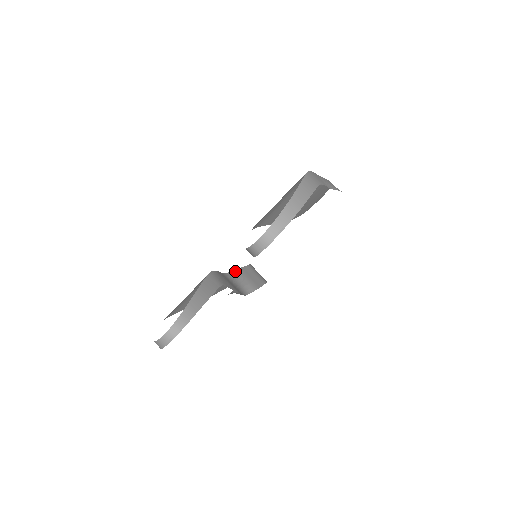
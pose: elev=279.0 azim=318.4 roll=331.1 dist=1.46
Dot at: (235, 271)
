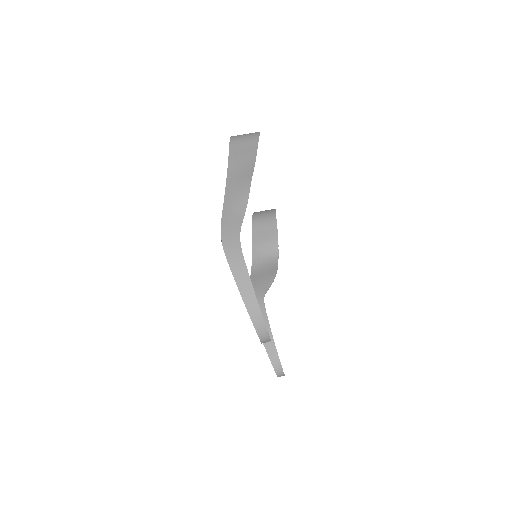
Dot at: (253, 251)
